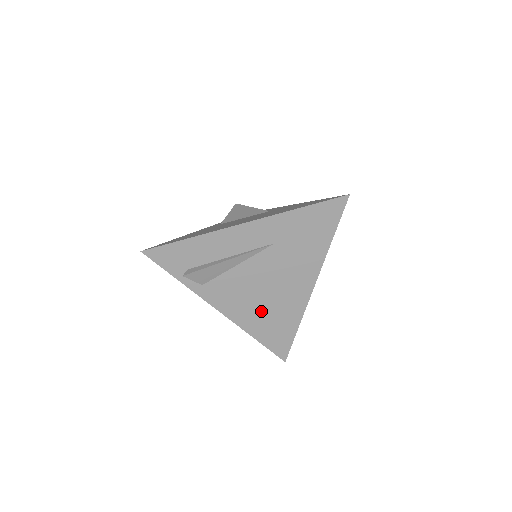
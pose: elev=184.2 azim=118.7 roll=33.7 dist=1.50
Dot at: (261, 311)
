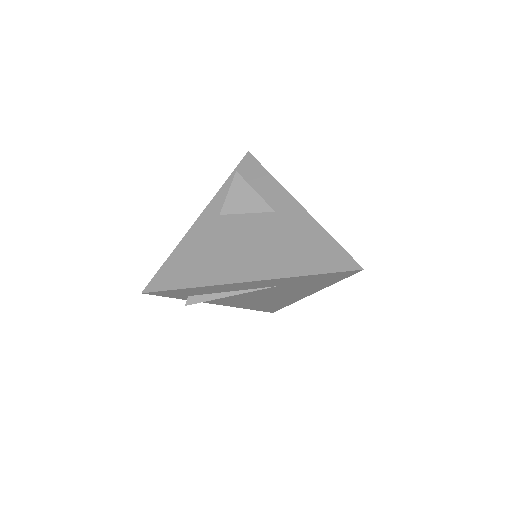
Dot at: (256, 303)
